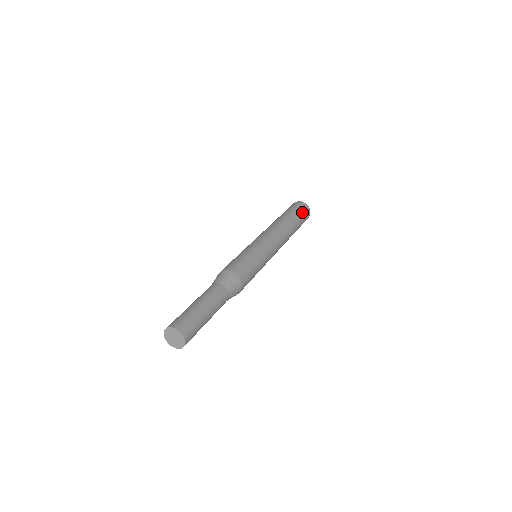
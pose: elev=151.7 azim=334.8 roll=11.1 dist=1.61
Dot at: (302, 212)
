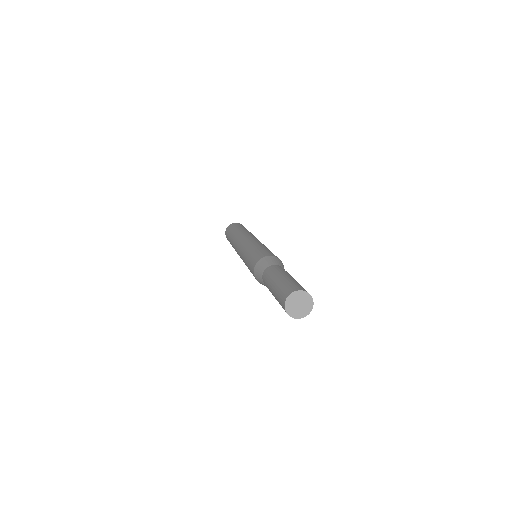
Dot at: occluded
